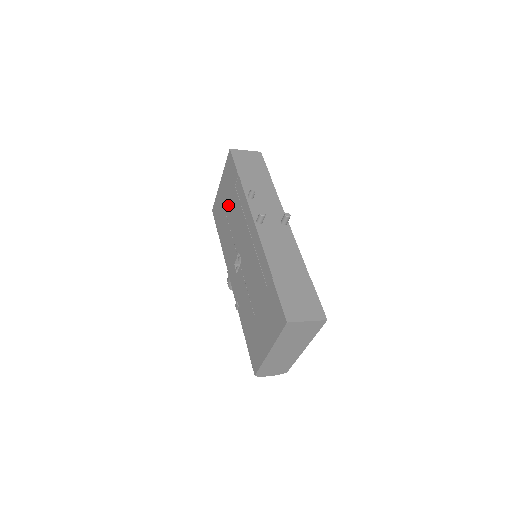
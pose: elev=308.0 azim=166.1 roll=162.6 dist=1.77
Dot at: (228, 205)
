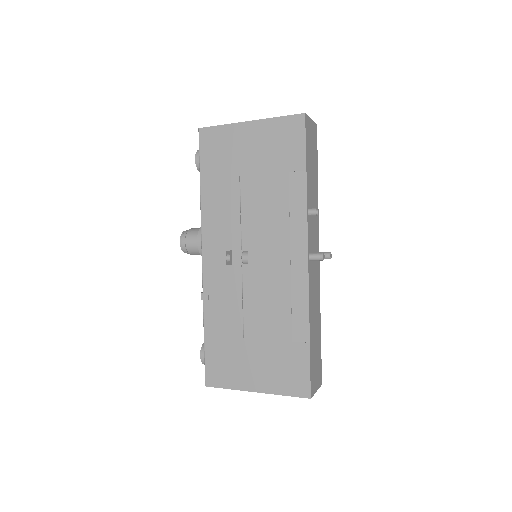
Dot at: (254, 174)
